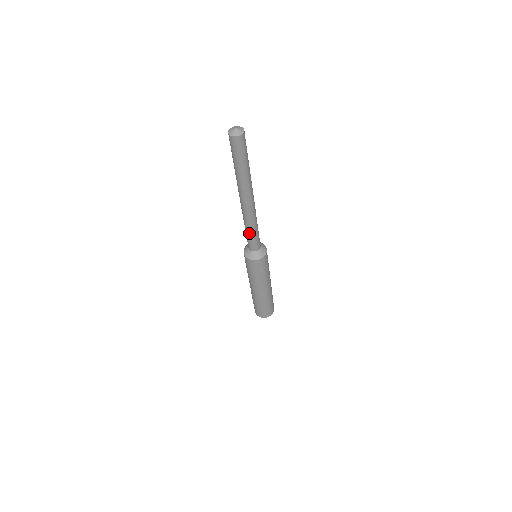
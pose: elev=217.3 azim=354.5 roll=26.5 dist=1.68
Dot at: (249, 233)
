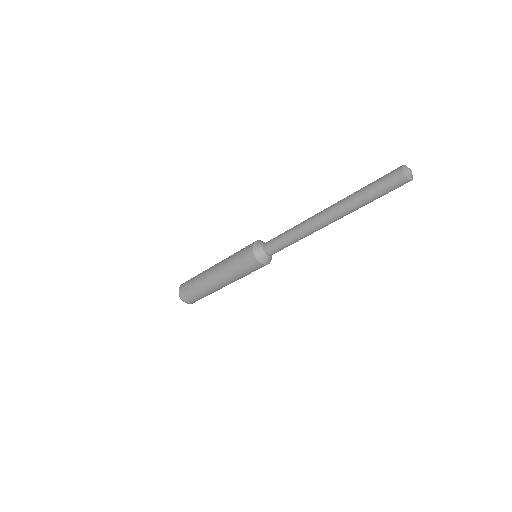
Dot at: (289, 242)
